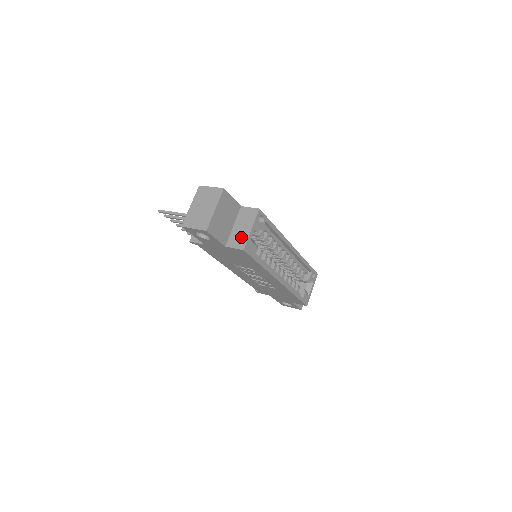
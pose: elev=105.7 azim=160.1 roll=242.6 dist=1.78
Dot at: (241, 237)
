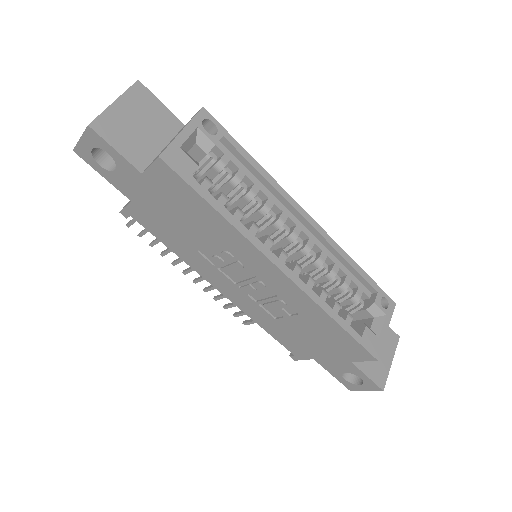
Dot at: occluded
